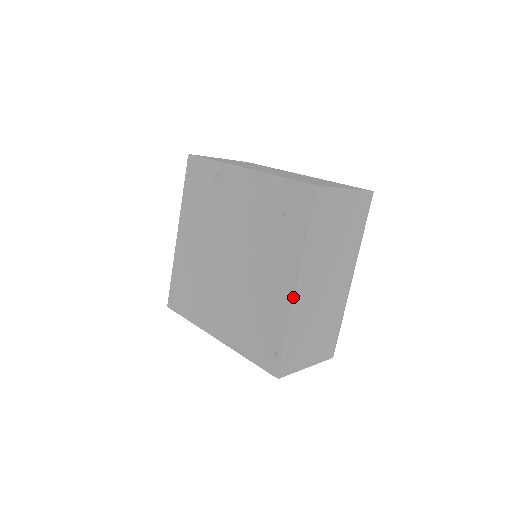
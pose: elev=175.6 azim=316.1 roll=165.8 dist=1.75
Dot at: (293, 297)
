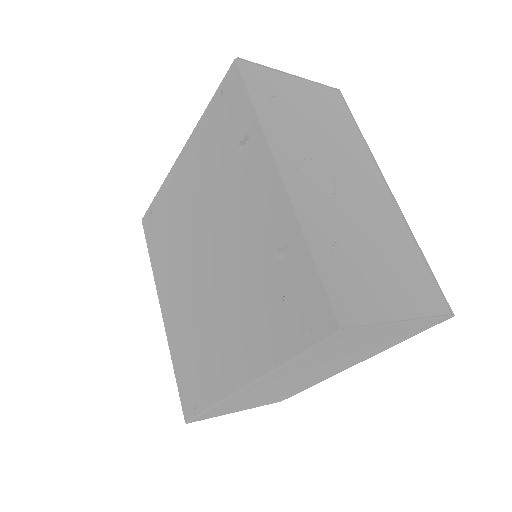
Dot at: (236, 390)
